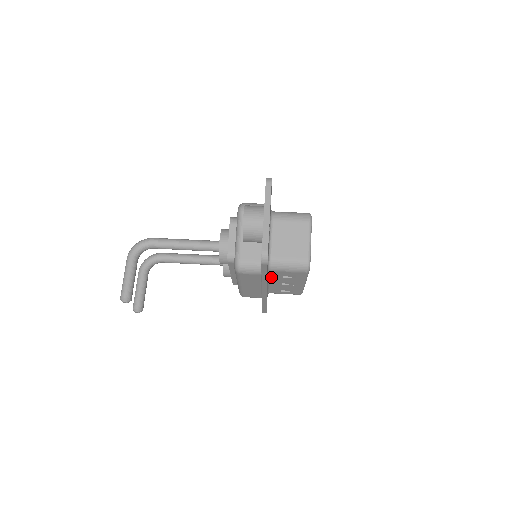
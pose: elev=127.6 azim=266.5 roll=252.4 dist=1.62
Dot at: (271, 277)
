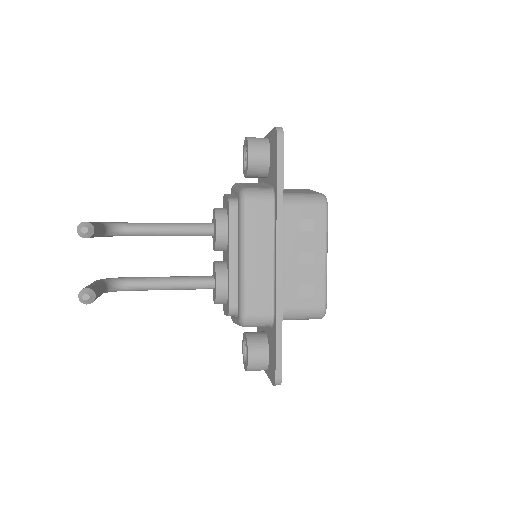
Dot at: (284, 233)
